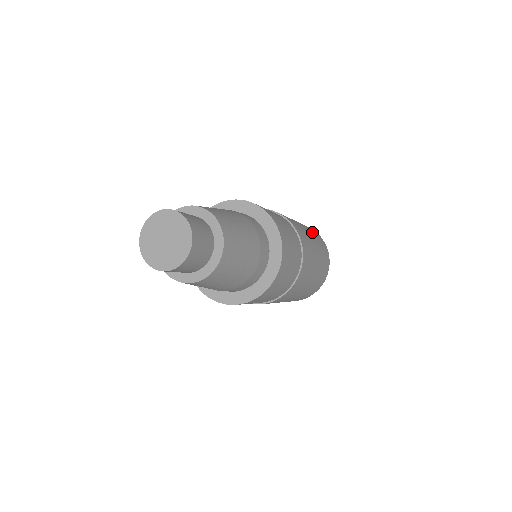
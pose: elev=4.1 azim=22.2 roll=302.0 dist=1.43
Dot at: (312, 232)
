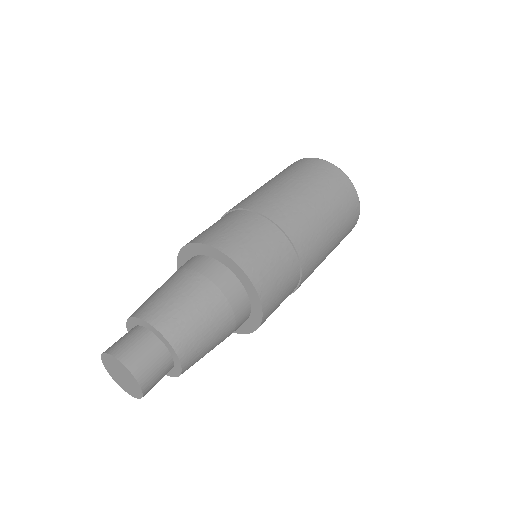
Dot at: (343, 218)
